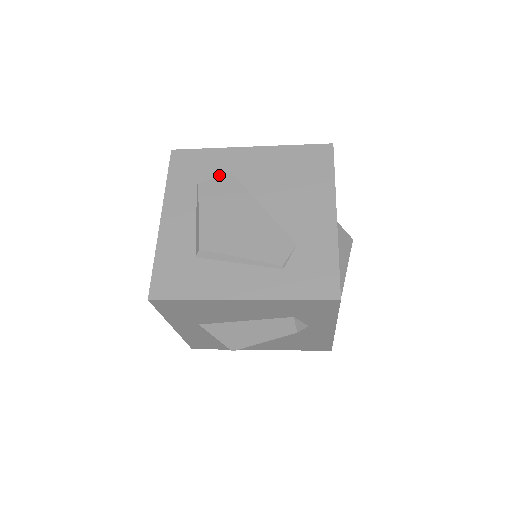
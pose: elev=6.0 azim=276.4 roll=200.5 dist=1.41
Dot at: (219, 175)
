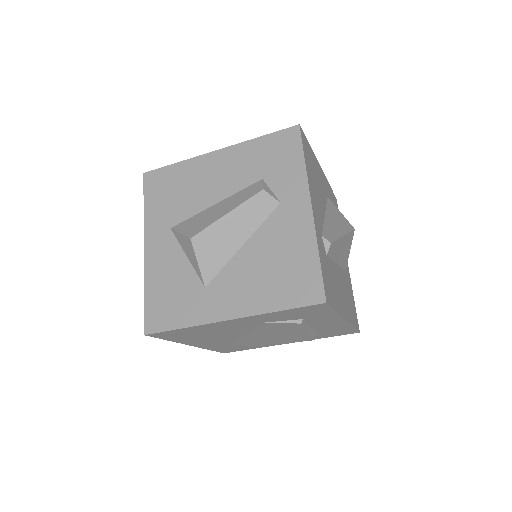
Dot at: occluded
